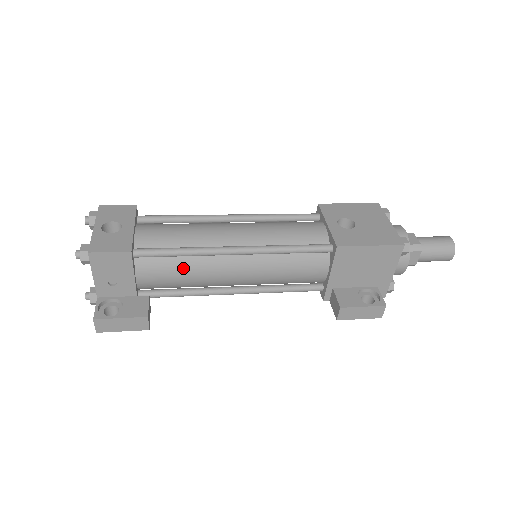
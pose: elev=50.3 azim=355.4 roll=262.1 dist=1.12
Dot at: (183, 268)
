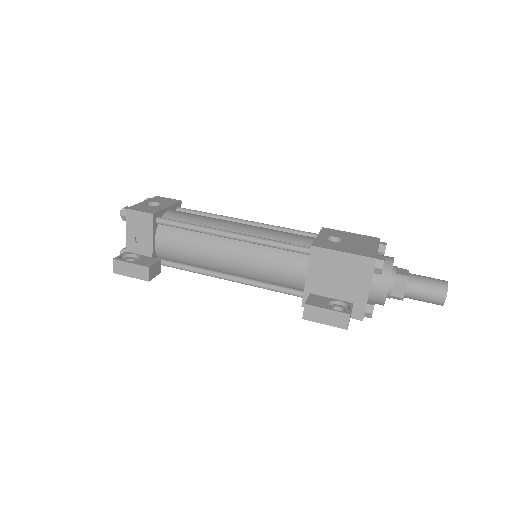
Dot at: (189, 241)
